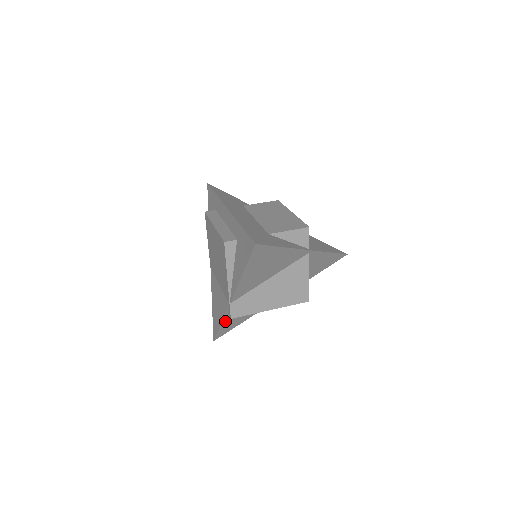
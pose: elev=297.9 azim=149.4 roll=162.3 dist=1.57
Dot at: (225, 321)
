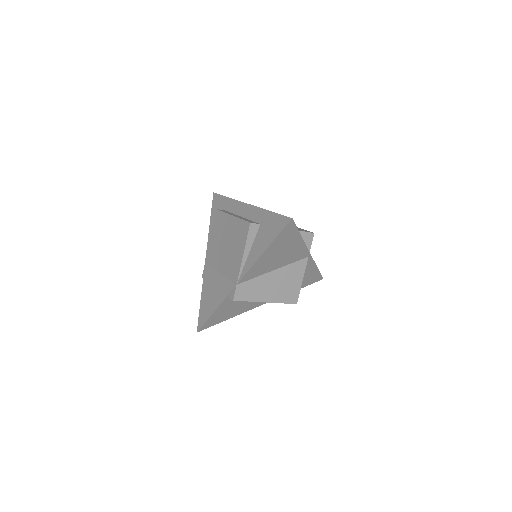
Dot at: (220, 308)
